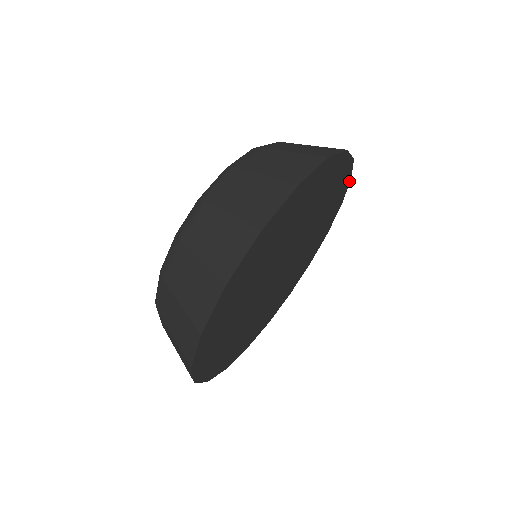
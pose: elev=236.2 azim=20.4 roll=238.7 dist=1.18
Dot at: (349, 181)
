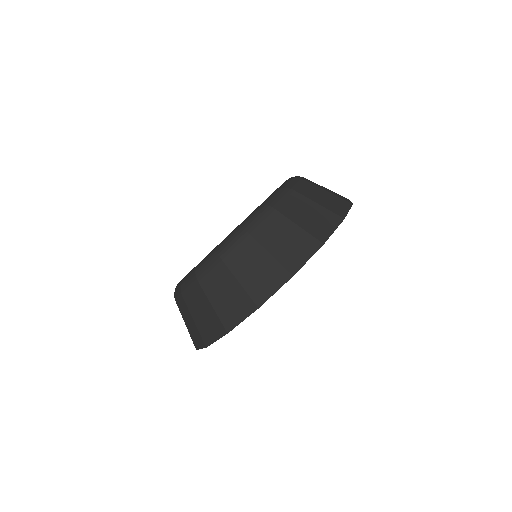
Dot at: occluded
